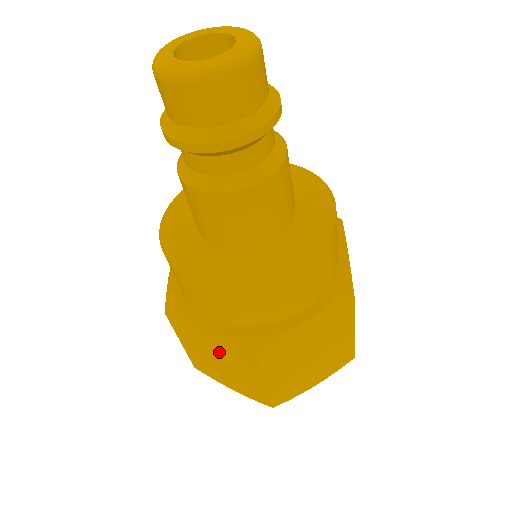
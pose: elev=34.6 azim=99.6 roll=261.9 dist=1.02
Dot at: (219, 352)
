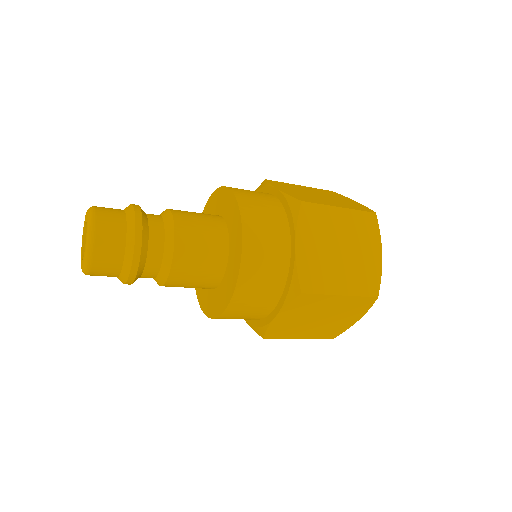
Dot at: occluded
